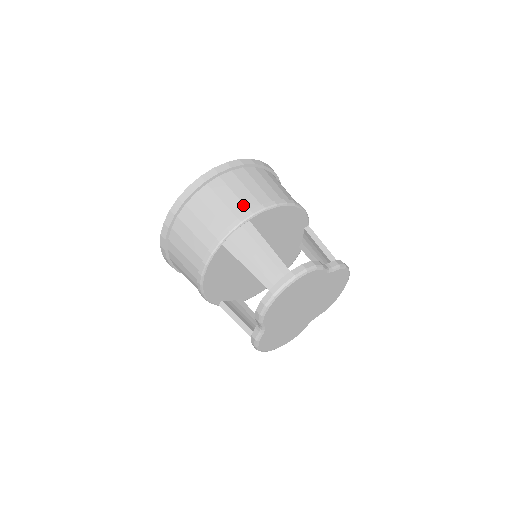
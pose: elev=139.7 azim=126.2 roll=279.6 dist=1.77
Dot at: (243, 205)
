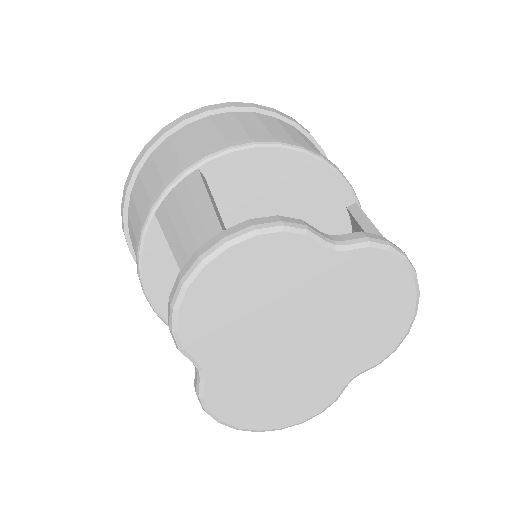
Dot at: (199, 150)
